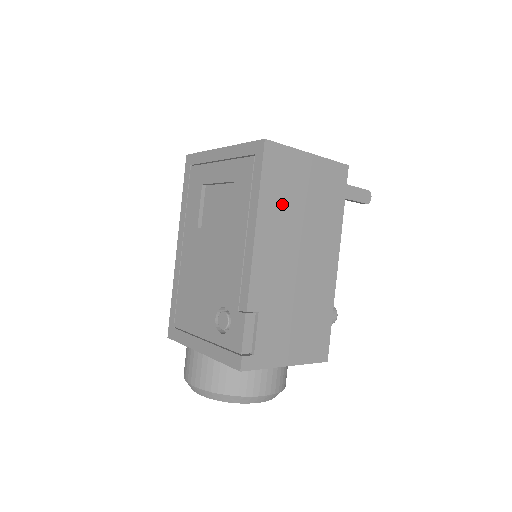
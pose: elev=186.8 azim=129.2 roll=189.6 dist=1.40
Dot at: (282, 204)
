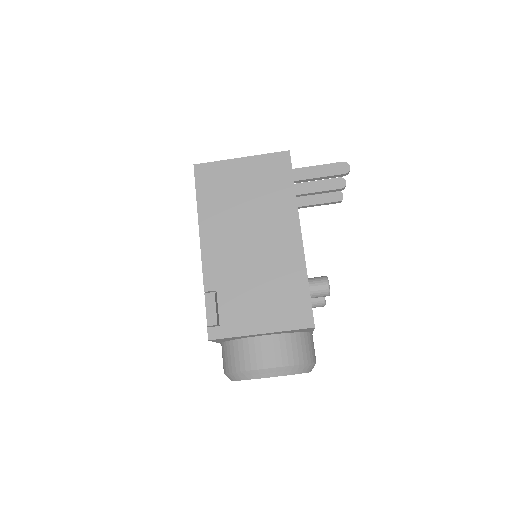
Dot at: (221, 203)
